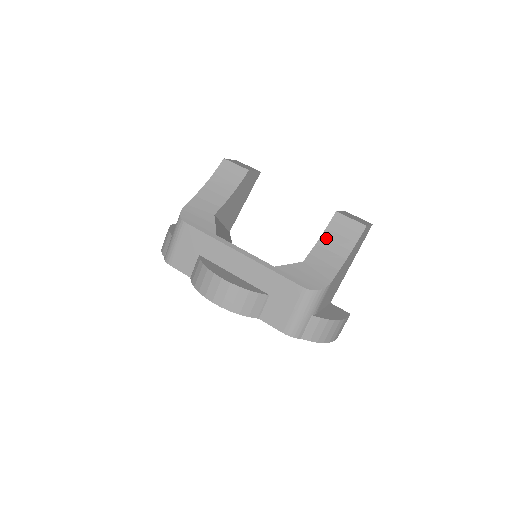
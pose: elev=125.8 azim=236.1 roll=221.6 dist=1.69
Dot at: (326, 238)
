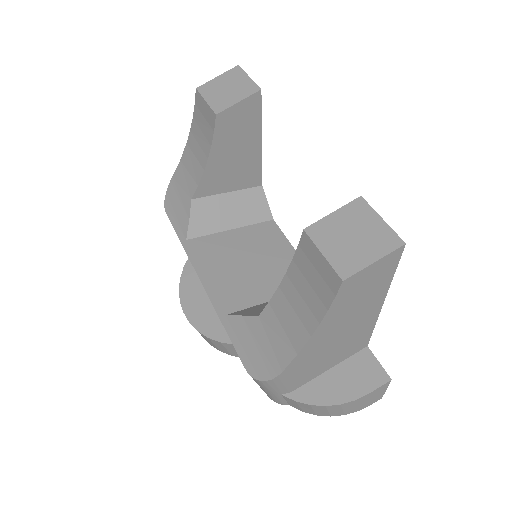
Dot at: (291, 280)
